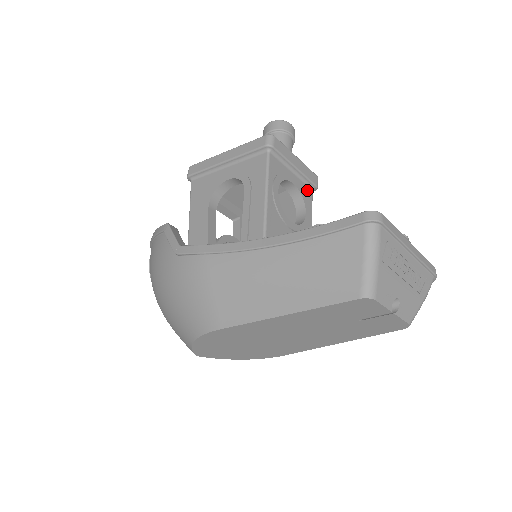
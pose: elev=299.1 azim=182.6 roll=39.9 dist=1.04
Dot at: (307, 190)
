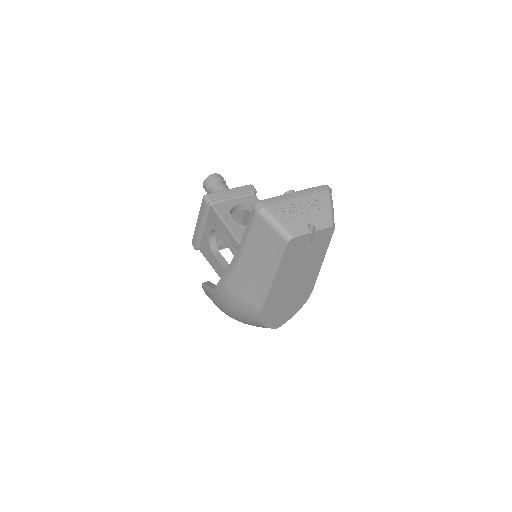
Dot at: (250, 198)
